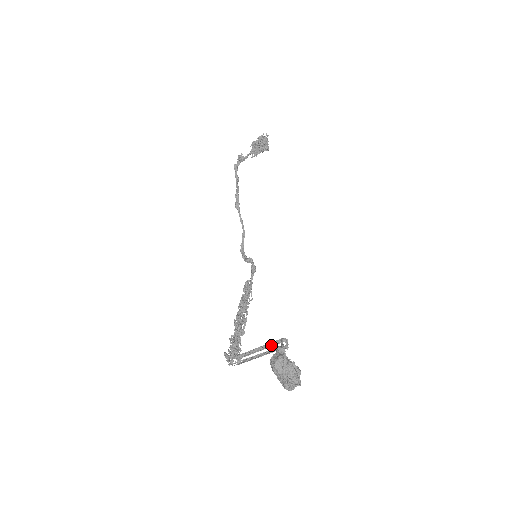
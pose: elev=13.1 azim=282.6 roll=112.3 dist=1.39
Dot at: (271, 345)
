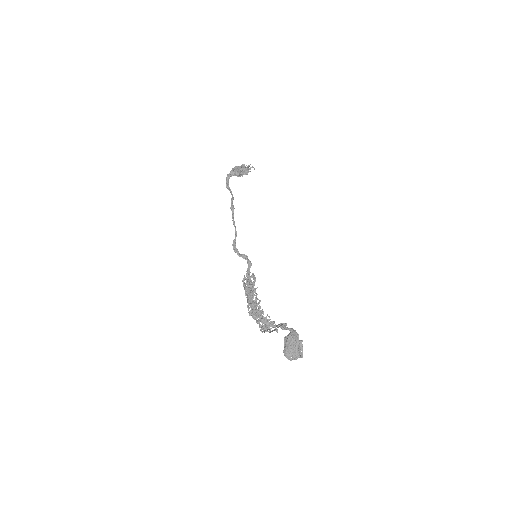
Dot at: (280, 325)
